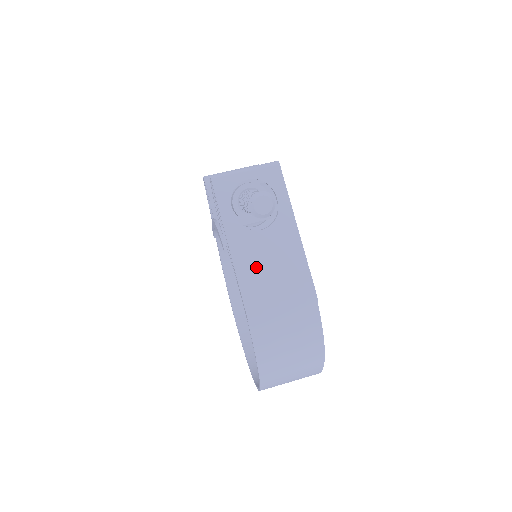
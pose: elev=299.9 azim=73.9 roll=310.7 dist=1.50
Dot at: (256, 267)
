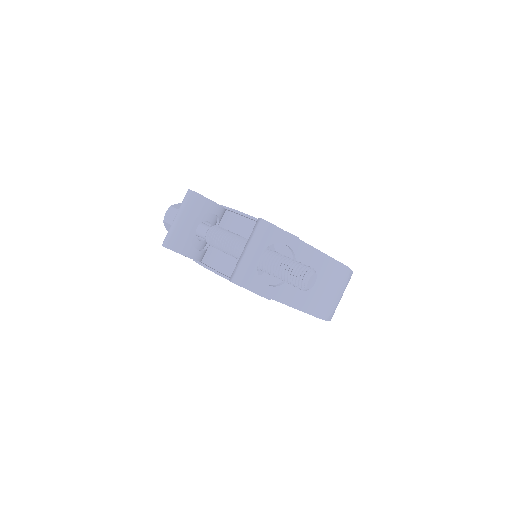
Dot at: (307, 294)
